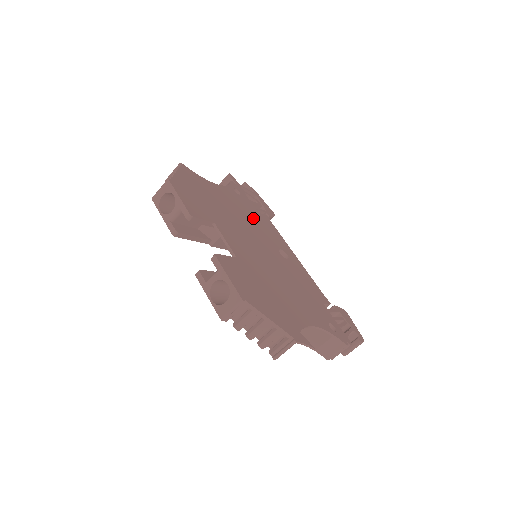
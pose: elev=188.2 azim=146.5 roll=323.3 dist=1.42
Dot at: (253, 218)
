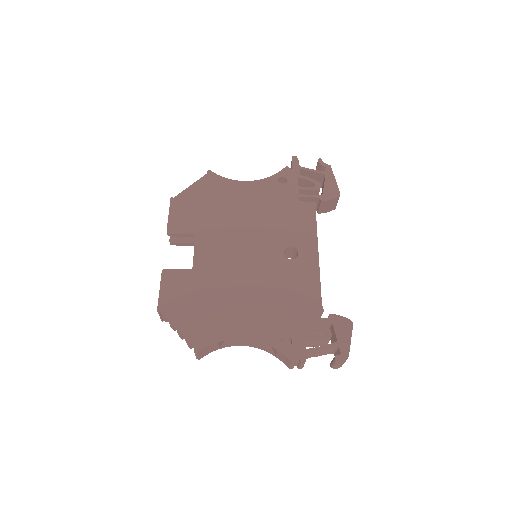
Dot at: (277, 213)
